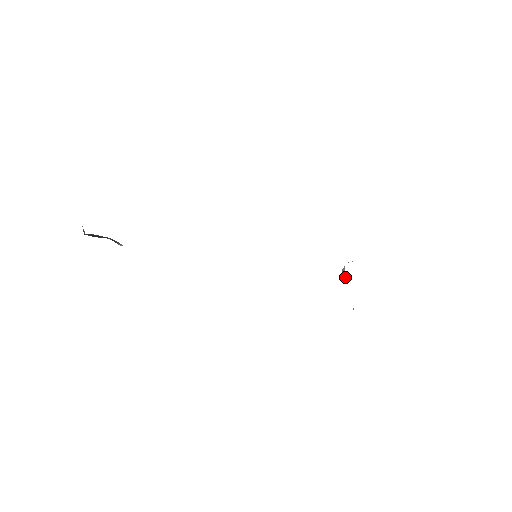
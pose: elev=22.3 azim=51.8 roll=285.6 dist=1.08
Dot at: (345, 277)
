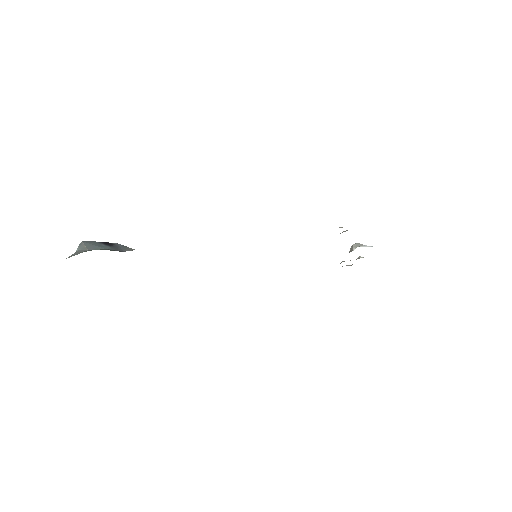
Dot at: (349, 252)
